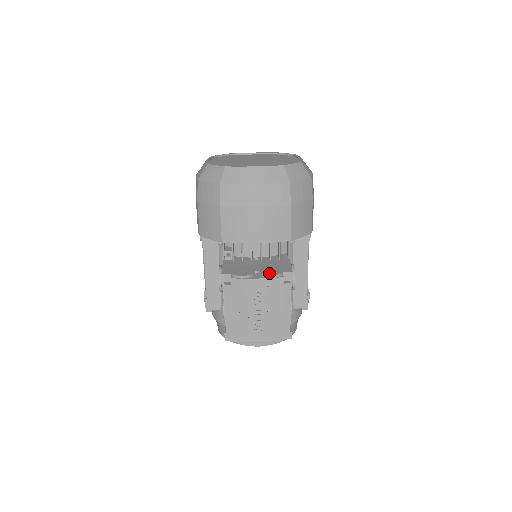
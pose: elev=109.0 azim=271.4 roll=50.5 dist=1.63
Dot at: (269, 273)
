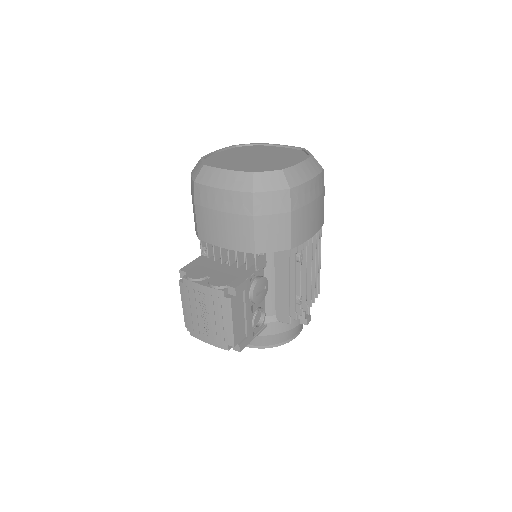
Dot at: (214, 282)
